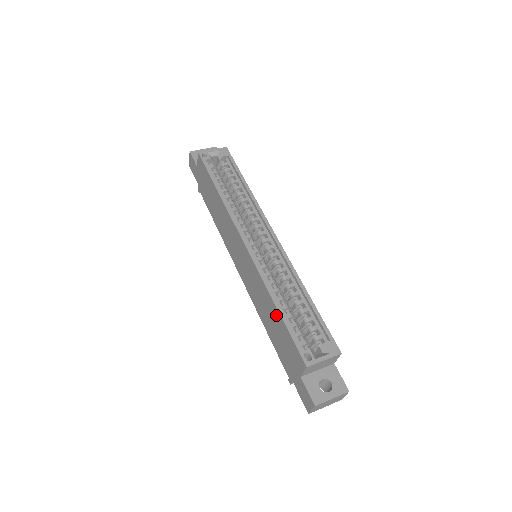
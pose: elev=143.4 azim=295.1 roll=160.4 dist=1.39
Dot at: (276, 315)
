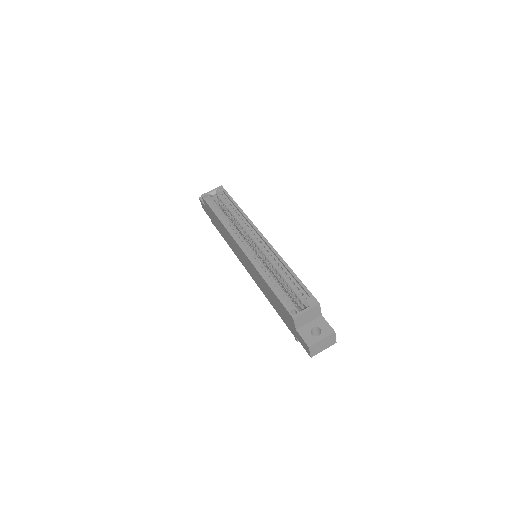
Dot at: (270, 290)
